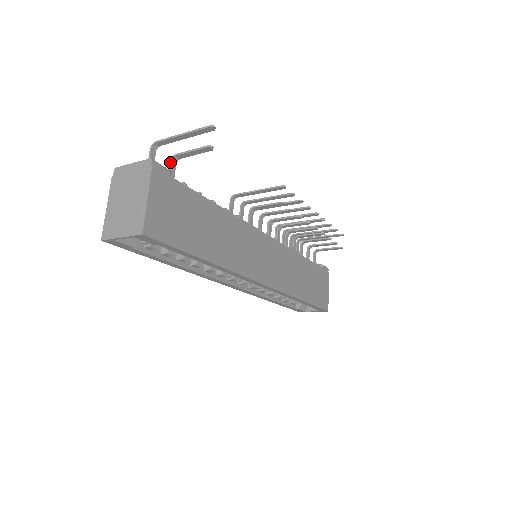
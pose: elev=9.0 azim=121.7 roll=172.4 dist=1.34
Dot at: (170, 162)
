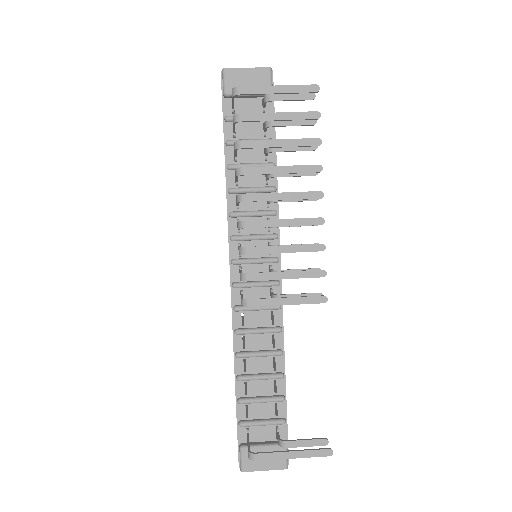
Dot at: (279, 445)
